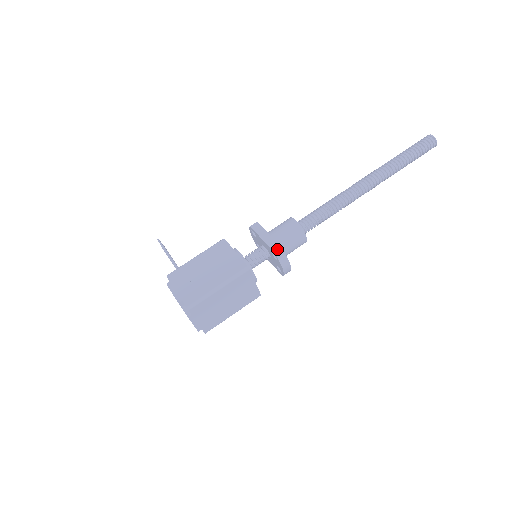
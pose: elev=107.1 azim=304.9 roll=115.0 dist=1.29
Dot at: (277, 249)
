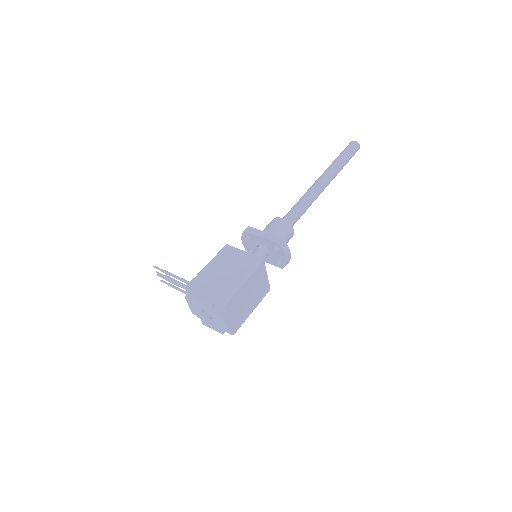
Dot at: (279, 240)
